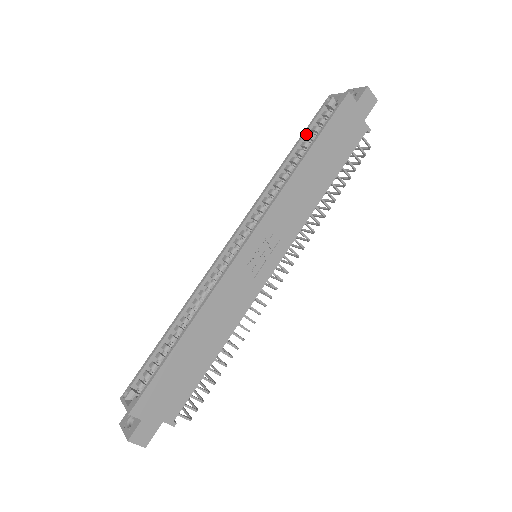
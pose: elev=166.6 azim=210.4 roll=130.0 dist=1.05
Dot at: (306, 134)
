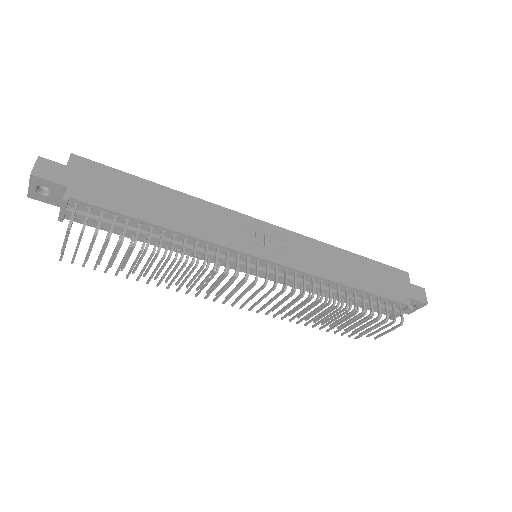
Dot at: occluded
